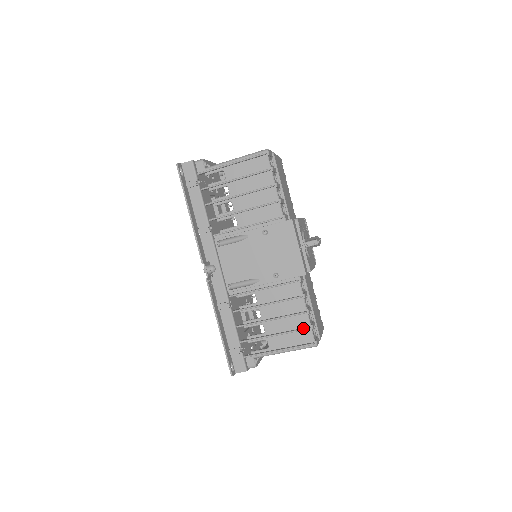
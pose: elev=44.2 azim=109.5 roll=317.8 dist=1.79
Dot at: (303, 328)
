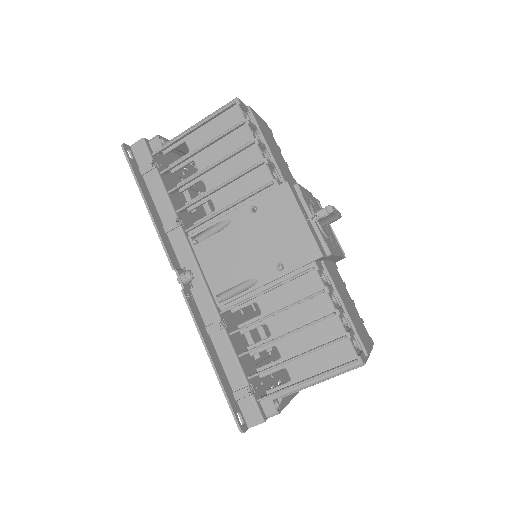
Dot at: (335, 339)
